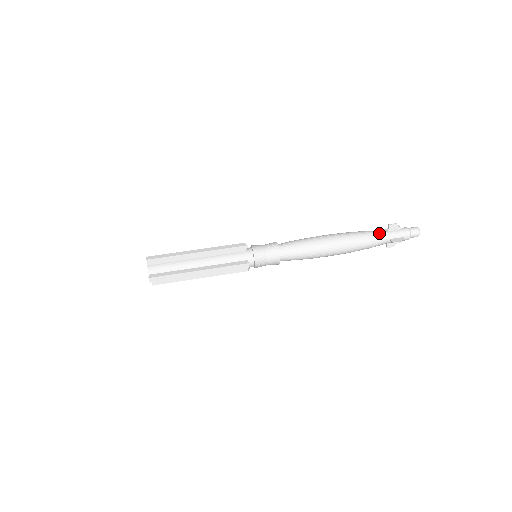
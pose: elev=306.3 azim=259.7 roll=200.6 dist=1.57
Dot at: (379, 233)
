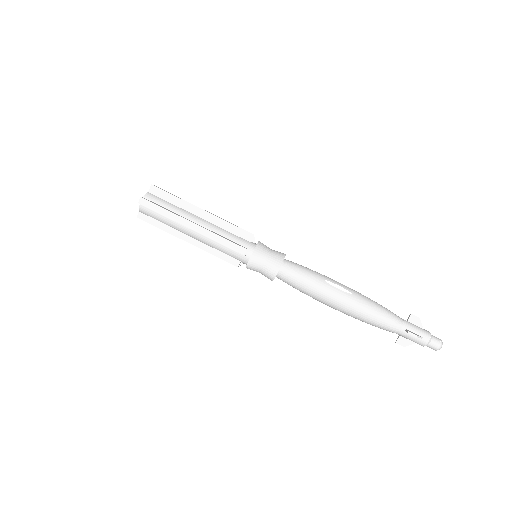
Dot at: (392, 327)
